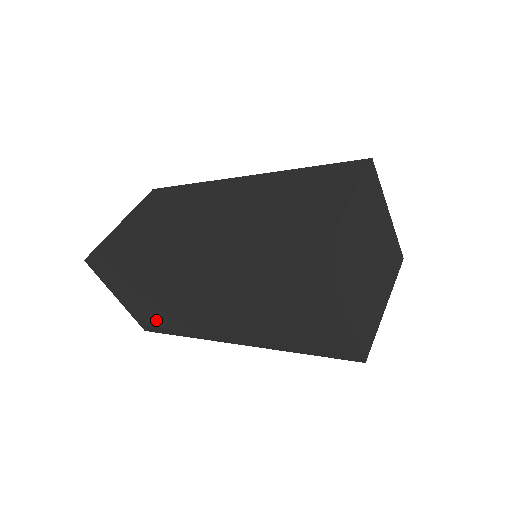
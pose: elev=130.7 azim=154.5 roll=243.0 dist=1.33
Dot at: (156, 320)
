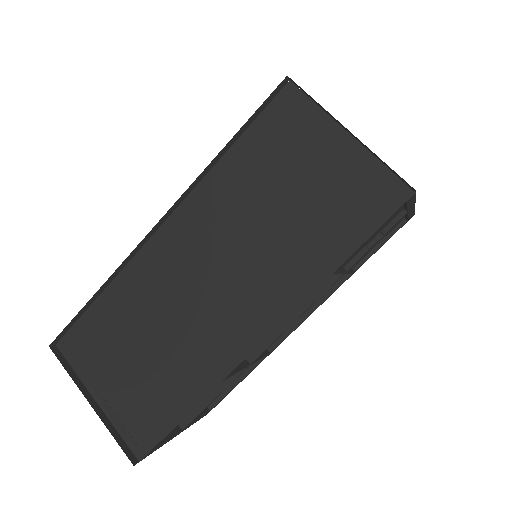
Dot at: (149, 425)
